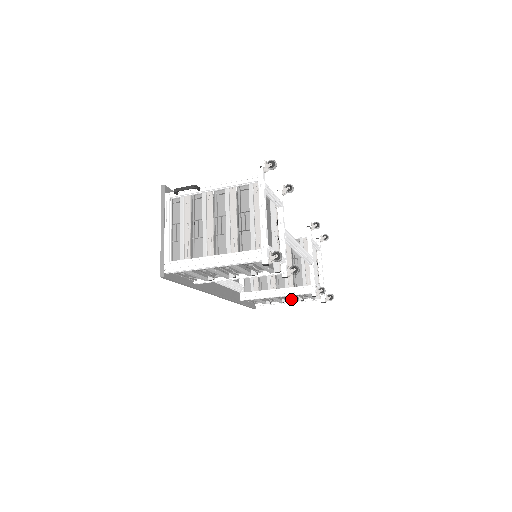
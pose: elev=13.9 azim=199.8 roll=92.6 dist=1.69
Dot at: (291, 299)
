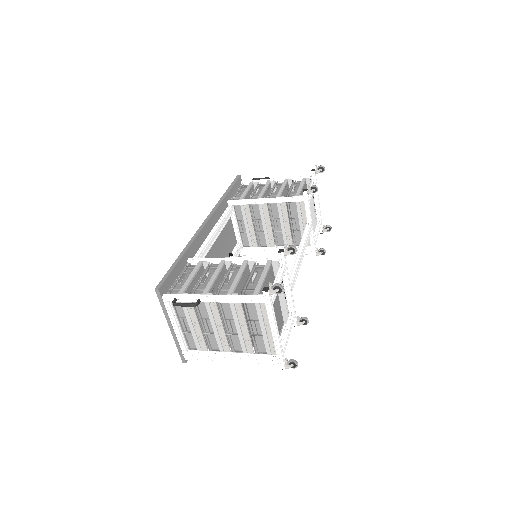
Dot at: occluded
